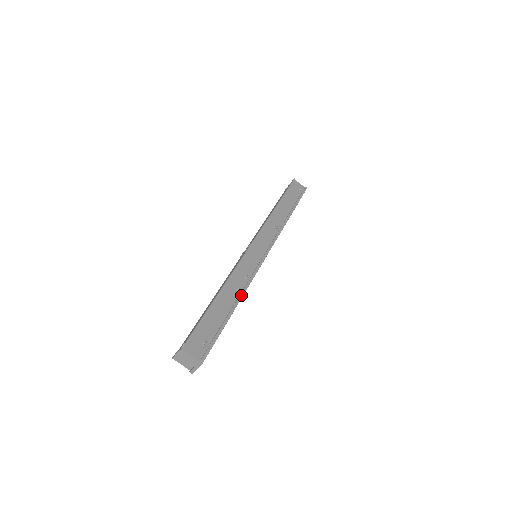
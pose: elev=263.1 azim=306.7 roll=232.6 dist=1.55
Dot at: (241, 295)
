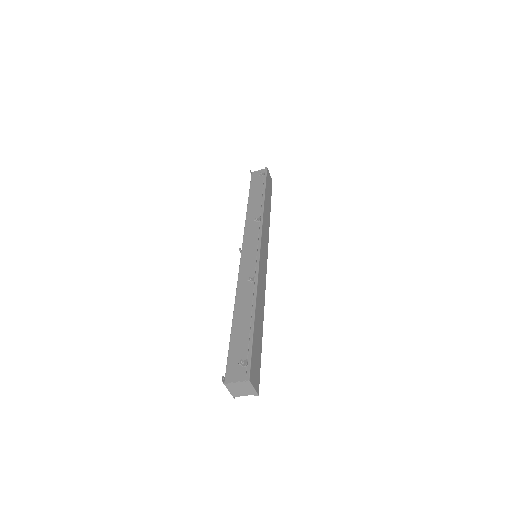
Dot at: (254, 297)
